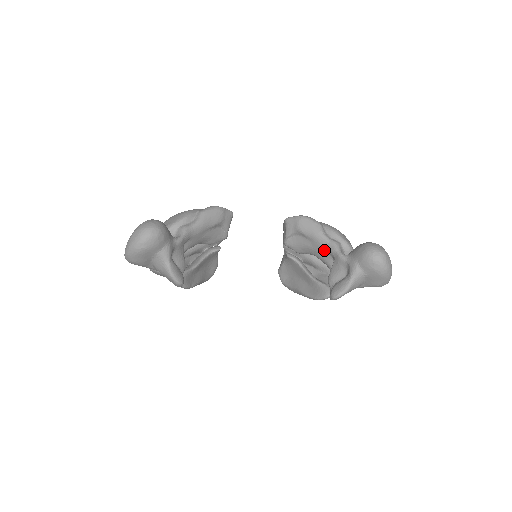
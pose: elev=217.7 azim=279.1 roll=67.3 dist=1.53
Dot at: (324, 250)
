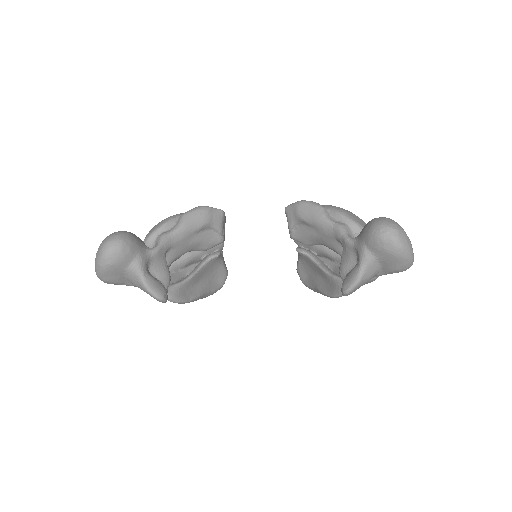
Dot at: (330, 237)
